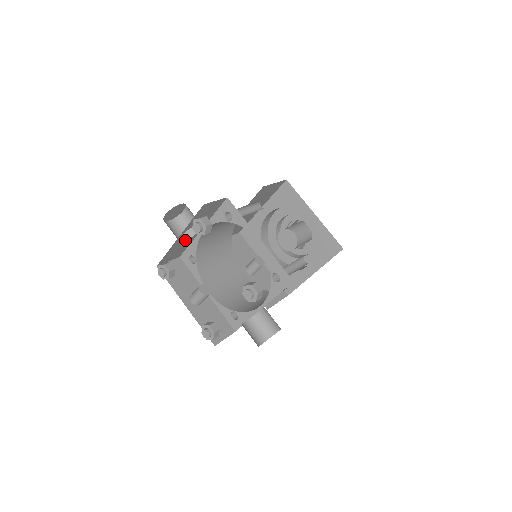
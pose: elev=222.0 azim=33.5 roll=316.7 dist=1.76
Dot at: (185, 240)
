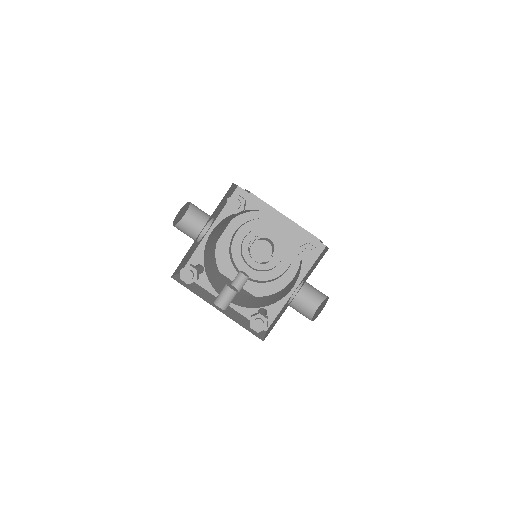
Dot at: (197, 241)
